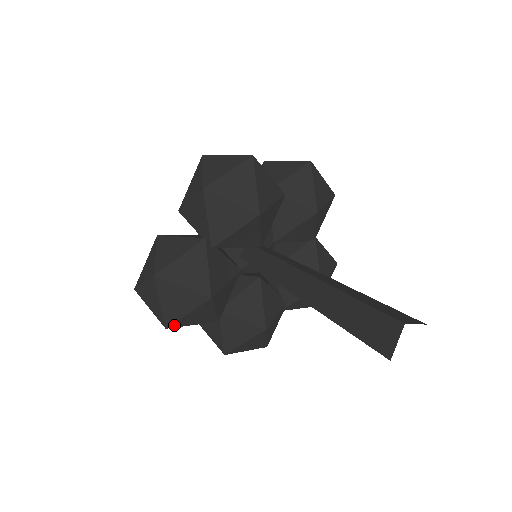
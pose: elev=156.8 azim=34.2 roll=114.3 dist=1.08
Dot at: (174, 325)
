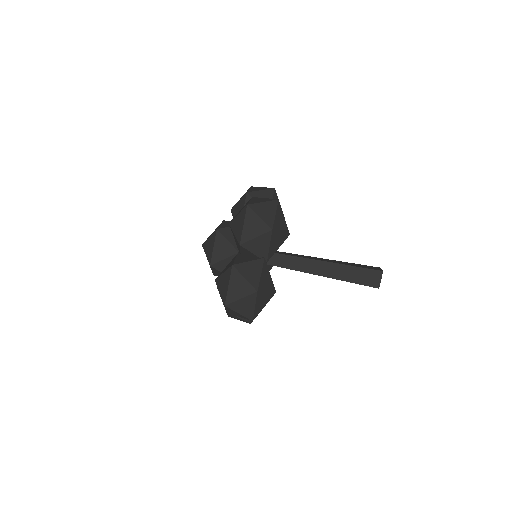
Dot at: (255, 317)
